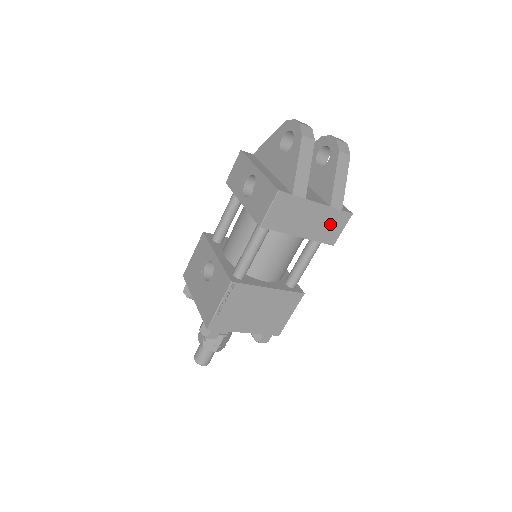
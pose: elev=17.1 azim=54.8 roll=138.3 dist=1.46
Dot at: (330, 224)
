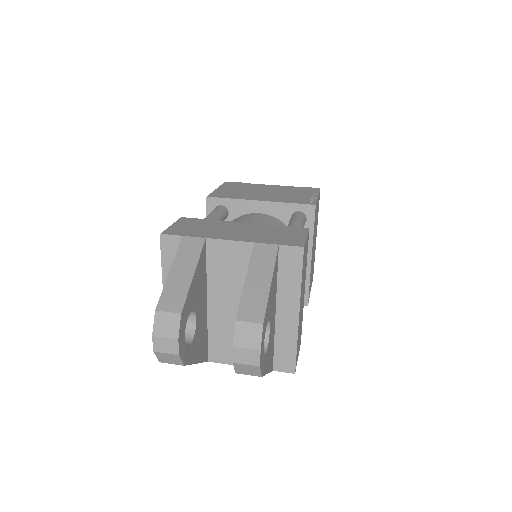
Dot at: occluded
